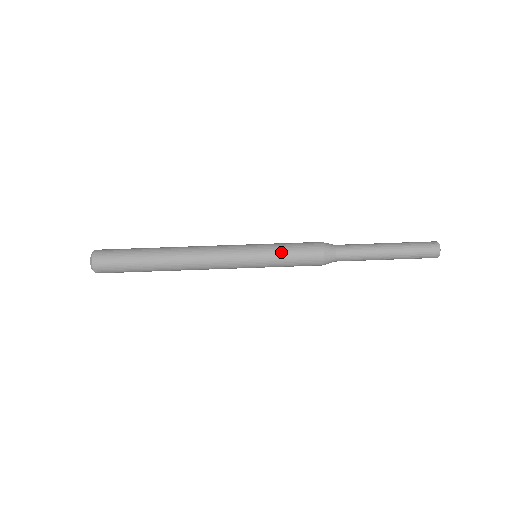
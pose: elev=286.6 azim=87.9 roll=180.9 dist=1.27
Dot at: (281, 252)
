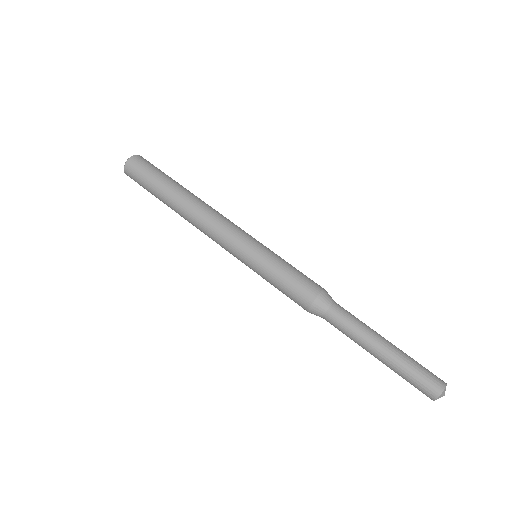
Dot at: (280, 263)
